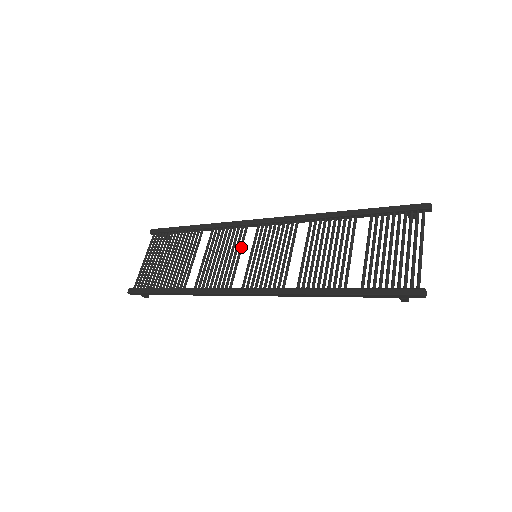
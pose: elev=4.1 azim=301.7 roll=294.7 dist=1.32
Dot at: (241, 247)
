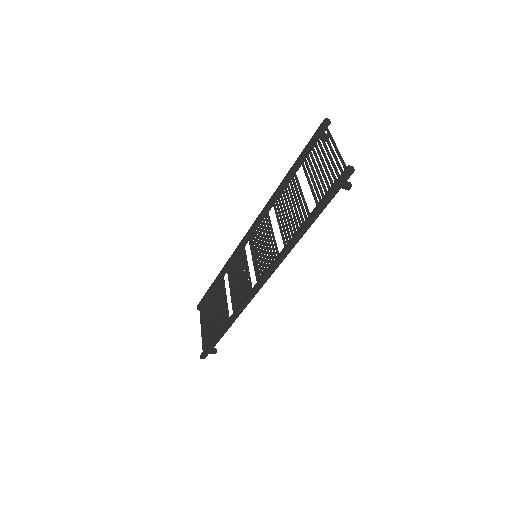
Dot at: (246, 260)
